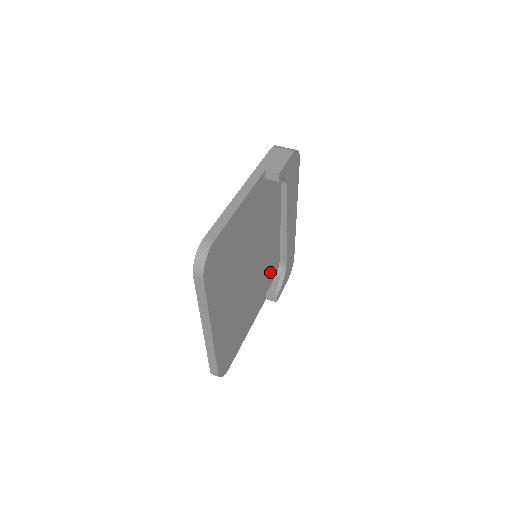
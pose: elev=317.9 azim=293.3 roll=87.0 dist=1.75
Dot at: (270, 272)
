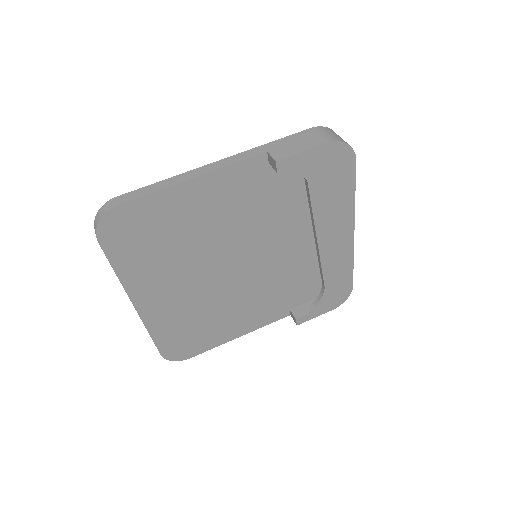
Dot at: (301, 287)
